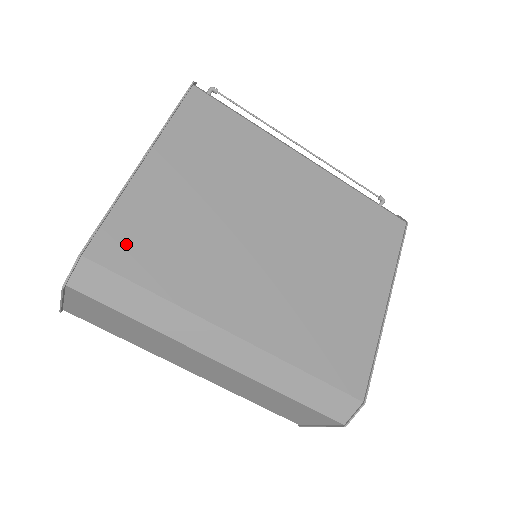
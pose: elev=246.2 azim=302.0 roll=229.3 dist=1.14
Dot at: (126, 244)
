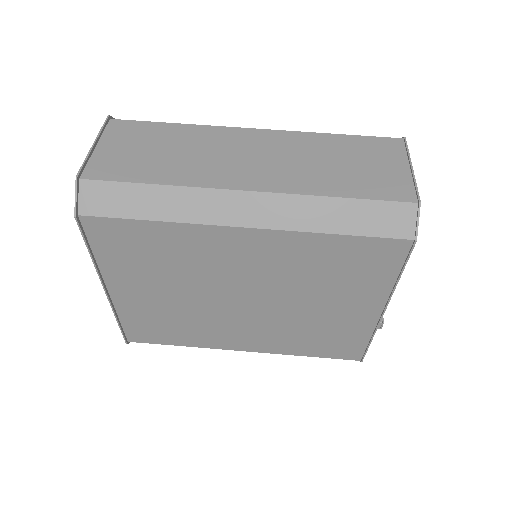
Dot at: occluded
